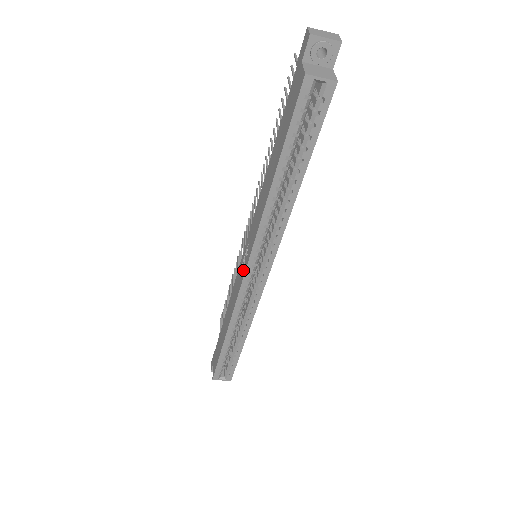
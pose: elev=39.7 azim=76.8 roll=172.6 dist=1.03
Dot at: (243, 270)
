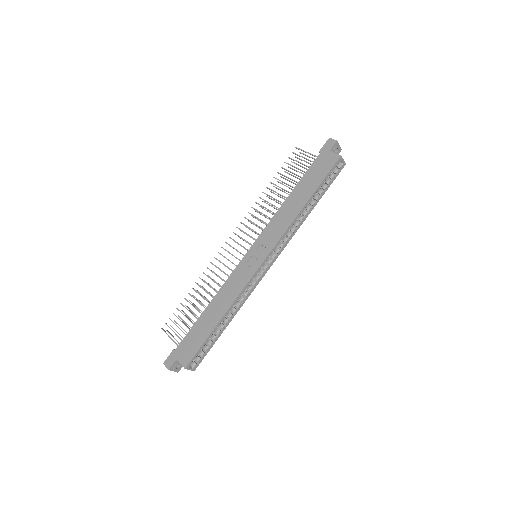
Dot at: (257, 261)
